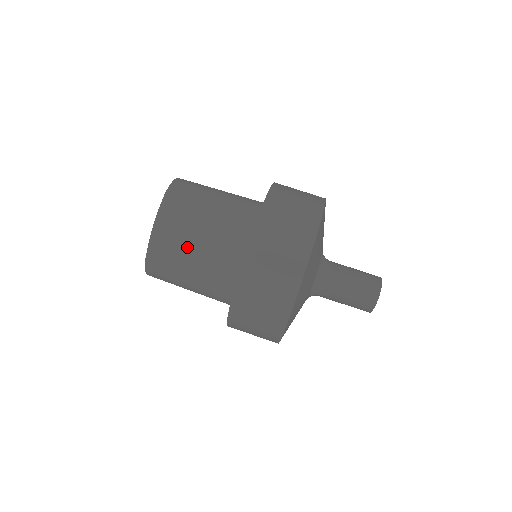
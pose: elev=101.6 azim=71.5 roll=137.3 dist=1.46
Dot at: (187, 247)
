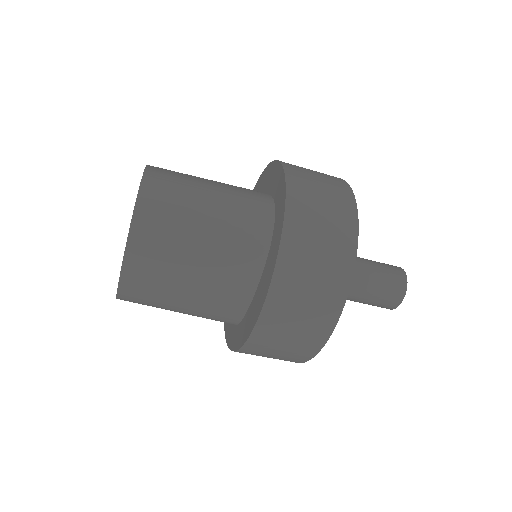
Dot at: (175, 283)
